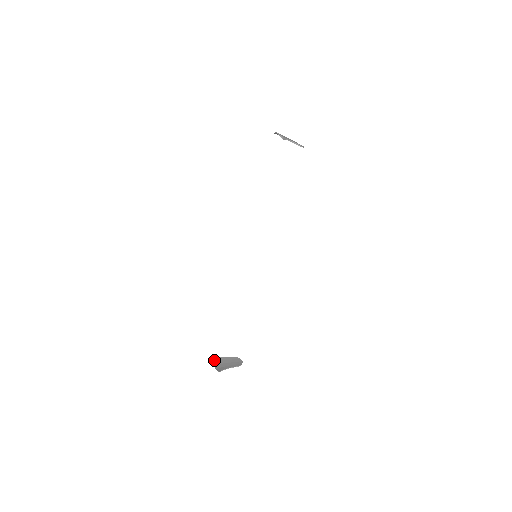
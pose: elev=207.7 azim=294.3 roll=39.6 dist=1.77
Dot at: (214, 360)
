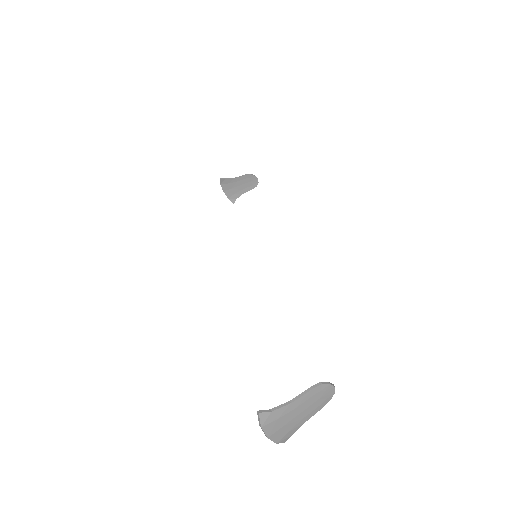
Dot at: (274, 439)
